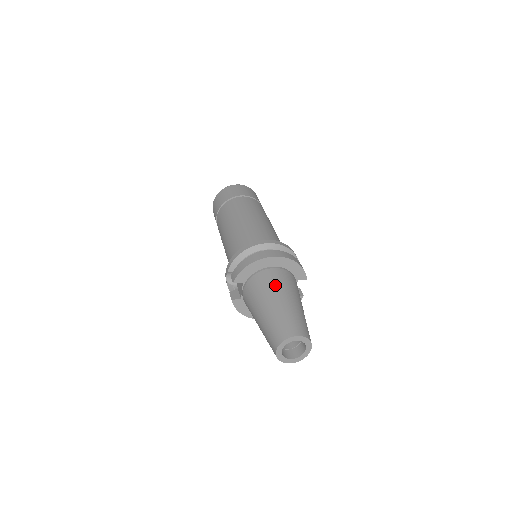
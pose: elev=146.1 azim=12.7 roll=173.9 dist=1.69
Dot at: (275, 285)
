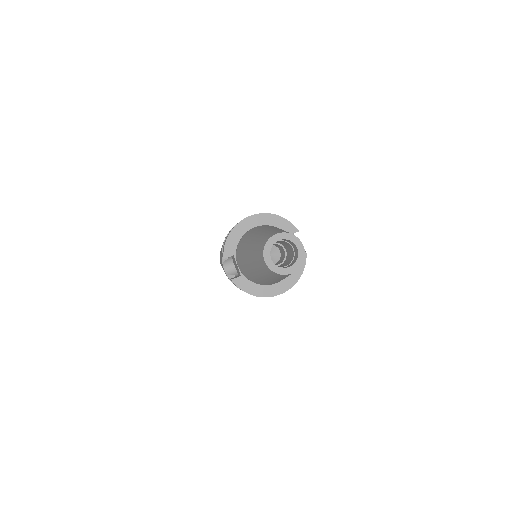
Dot at: (256, 230)
